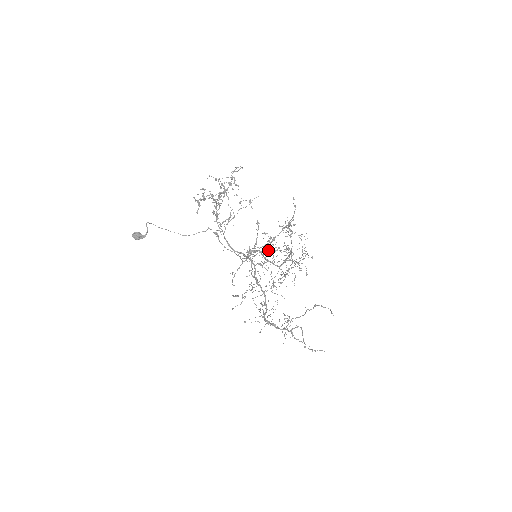
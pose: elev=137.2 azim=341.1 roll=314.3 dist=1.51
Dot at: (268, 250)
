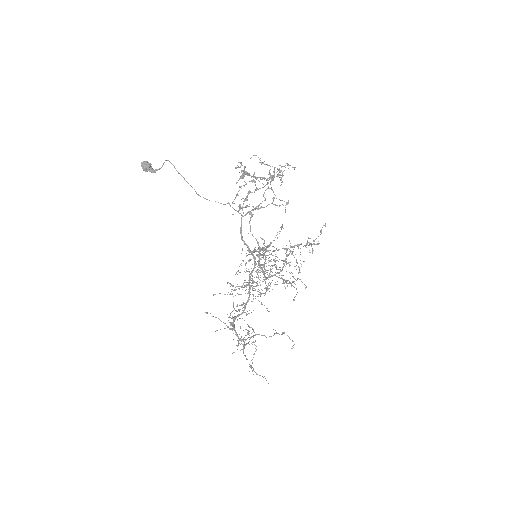
Dot at: occluded
